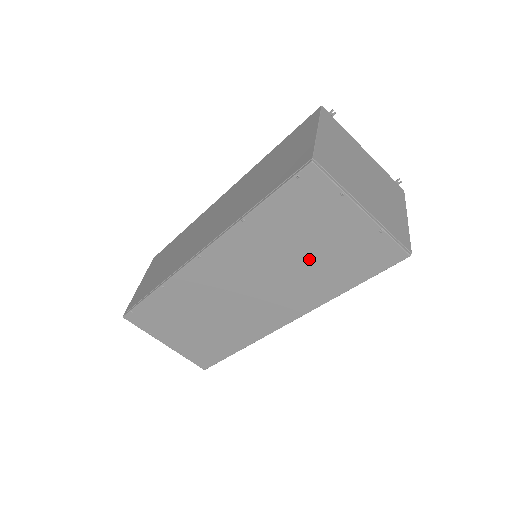
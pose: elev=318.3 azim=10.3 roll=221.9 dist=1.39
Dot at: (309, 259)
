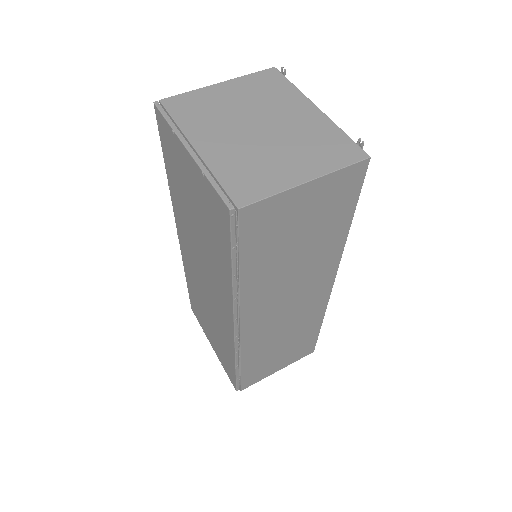
Dot at: (201, 228)
